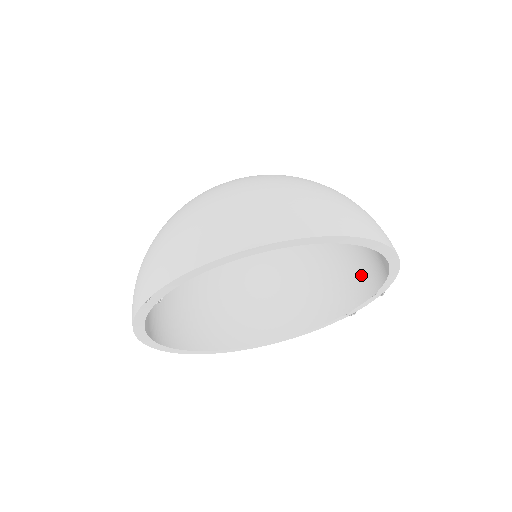
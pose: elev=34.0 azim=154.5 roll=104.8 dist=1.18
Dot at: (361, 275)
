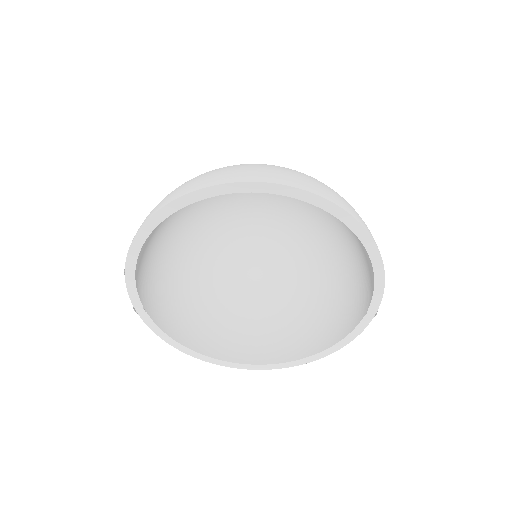
Dot at: (366, 264)
